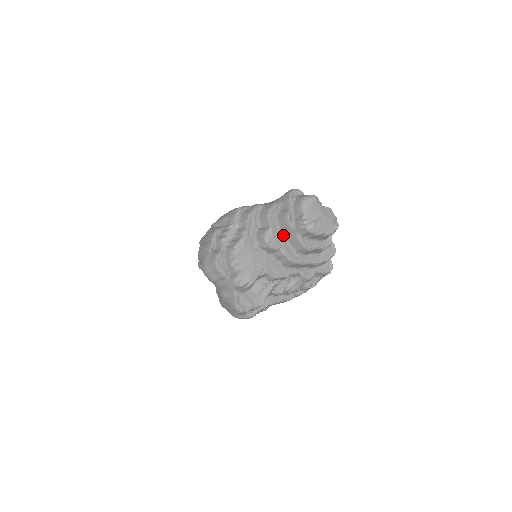
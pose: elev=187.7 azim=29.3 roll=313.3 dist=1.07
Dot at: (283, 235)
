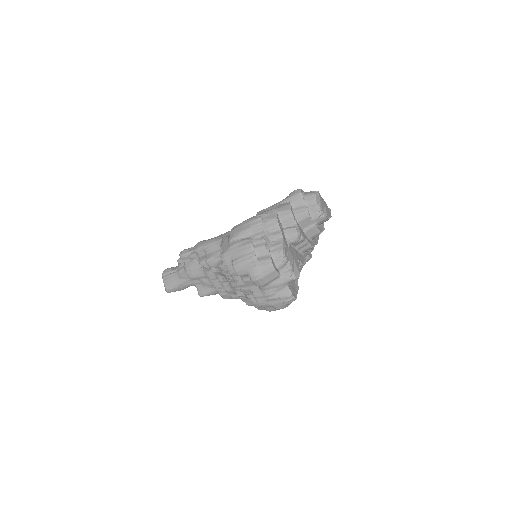
Dot at: (301, 228)
